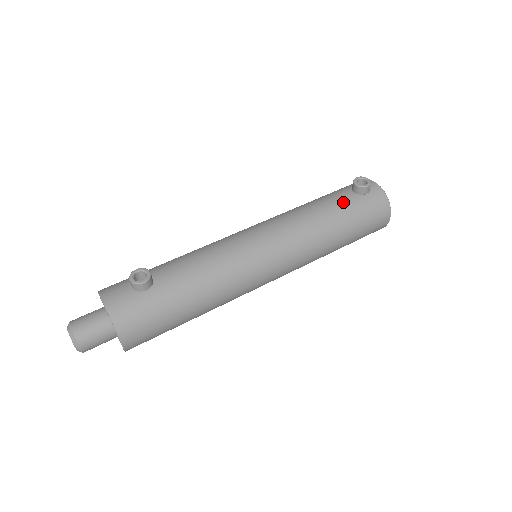
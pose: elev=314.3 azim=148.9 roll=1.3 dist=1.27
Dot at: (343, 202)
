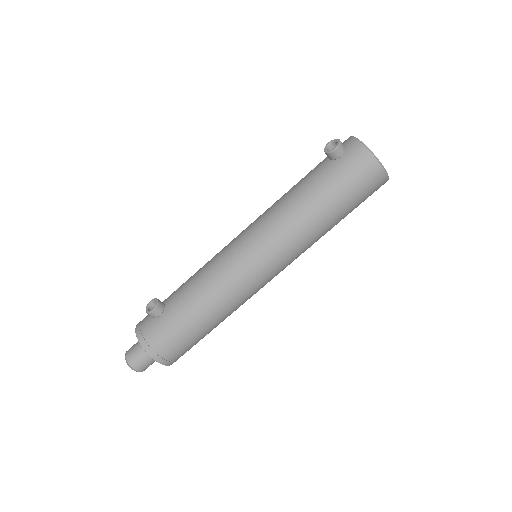
Dot at: (318, 175)
